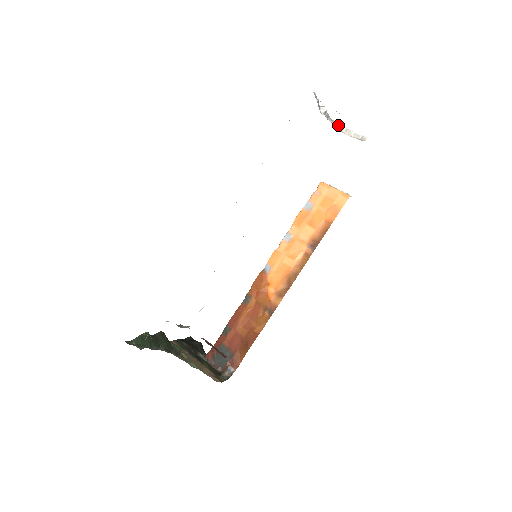
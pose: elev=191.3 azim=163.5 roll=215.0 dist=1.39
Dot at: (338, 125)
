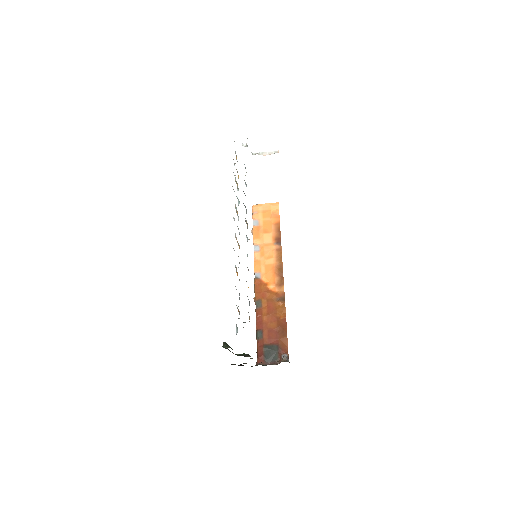
Dot at: (255, 153)
